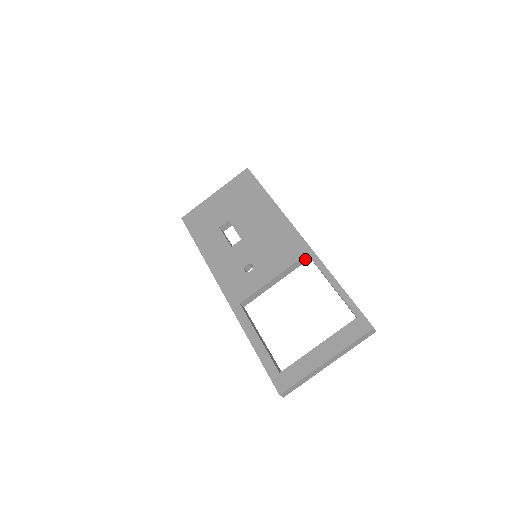
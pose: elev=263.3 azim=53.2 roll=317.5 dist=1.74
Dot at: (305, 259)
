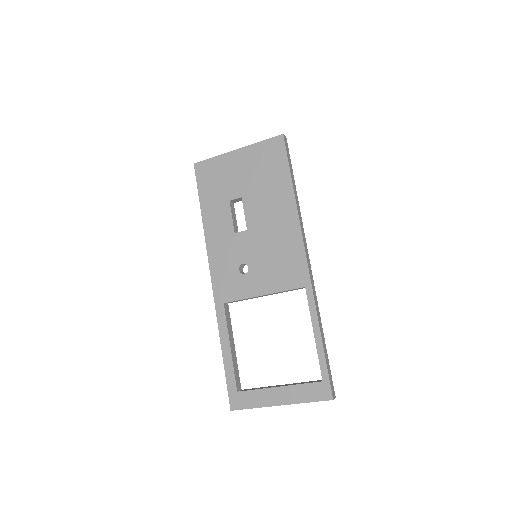
Dot at: (302, 288)
